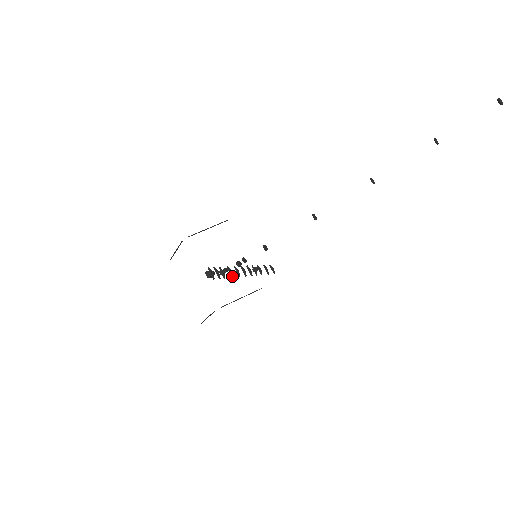
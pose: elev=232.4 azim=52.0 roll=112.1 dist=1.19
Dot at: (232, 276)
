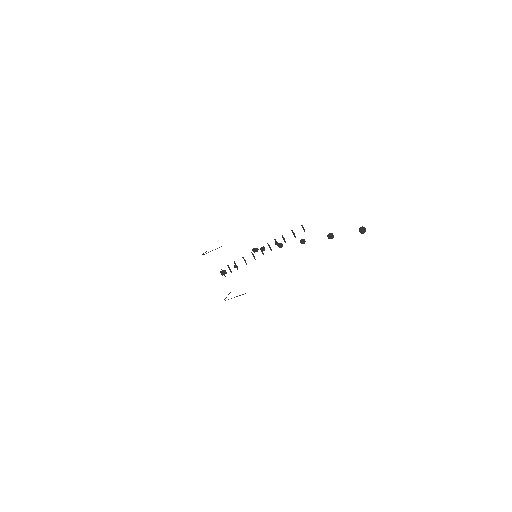
Dot at: (246, 264)
